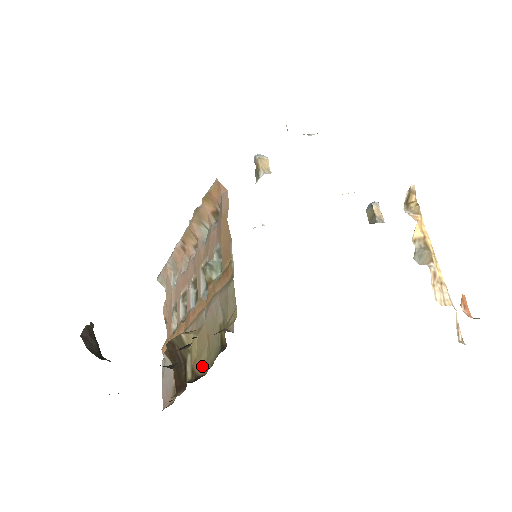
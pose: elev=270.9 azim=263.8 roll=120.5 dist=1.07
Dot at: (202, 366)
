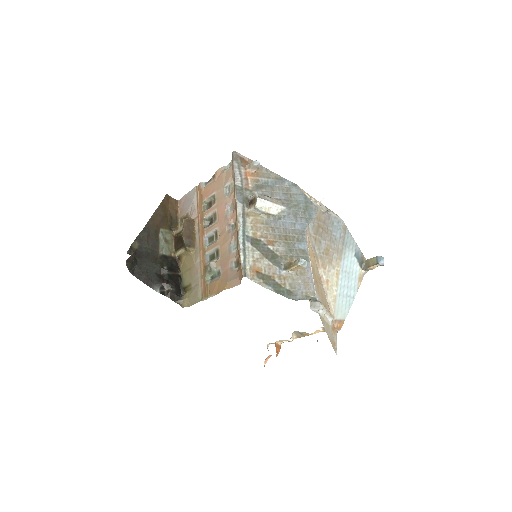
Dot at: (183, 263)
